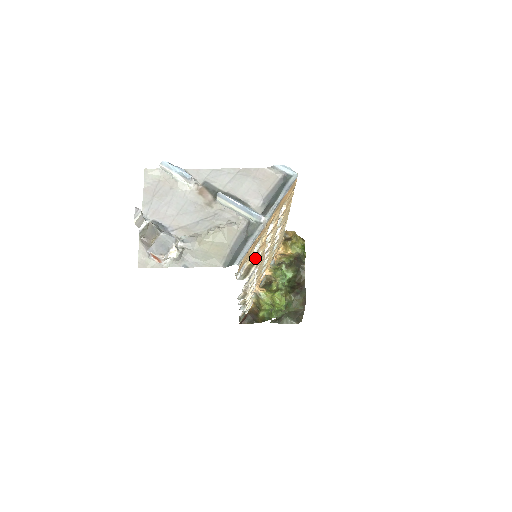
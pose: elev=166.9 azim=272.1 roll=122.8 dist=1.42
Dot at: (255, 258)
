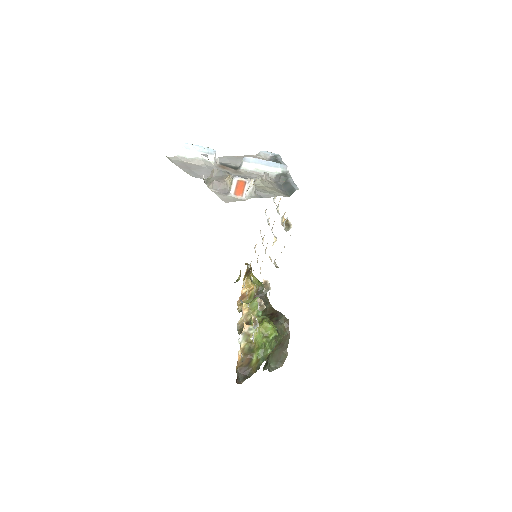
Dot at: (273, 234)
